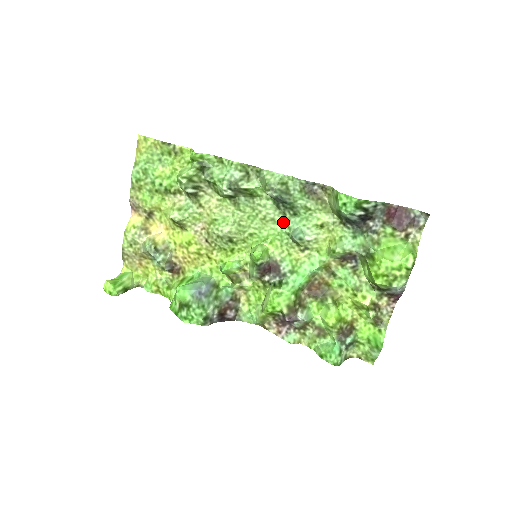
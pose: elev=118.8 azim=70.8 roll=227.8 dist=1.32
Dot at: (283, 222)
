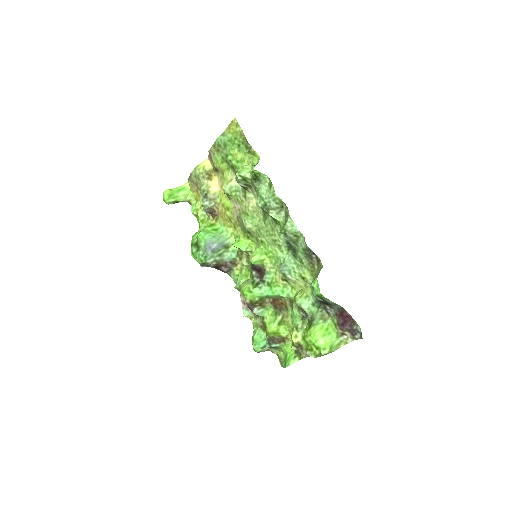
Dot at: (285, 253)
